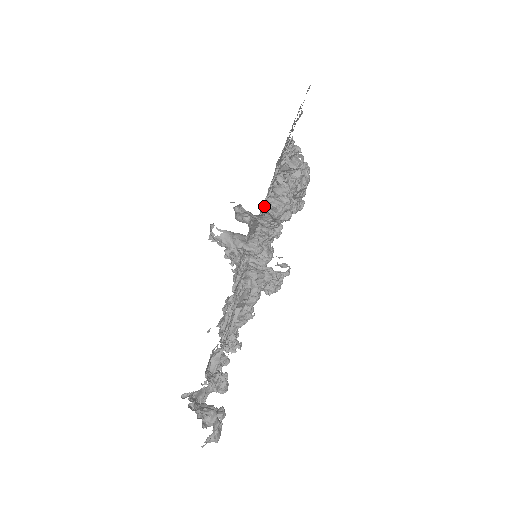
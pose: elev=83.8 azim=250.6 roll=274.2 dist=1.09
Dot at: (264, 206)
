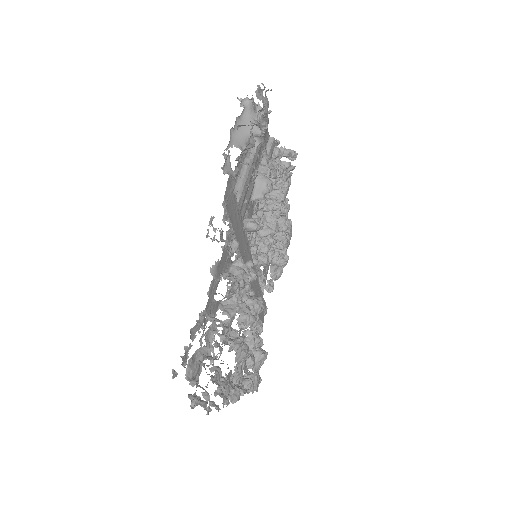
Dot at: occluded
